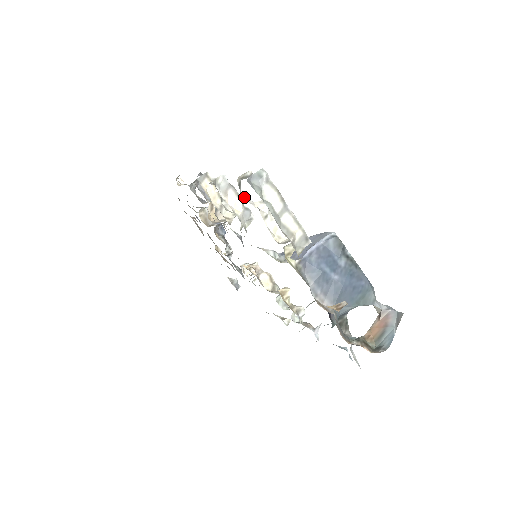
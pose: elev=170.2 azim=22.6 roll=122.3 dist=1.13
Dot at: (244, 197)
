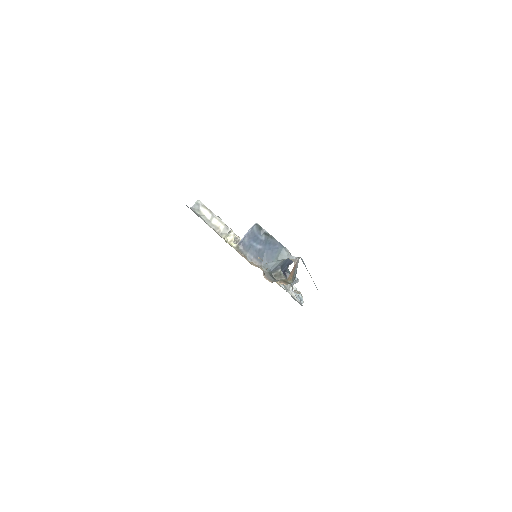
Dot at: occluded
